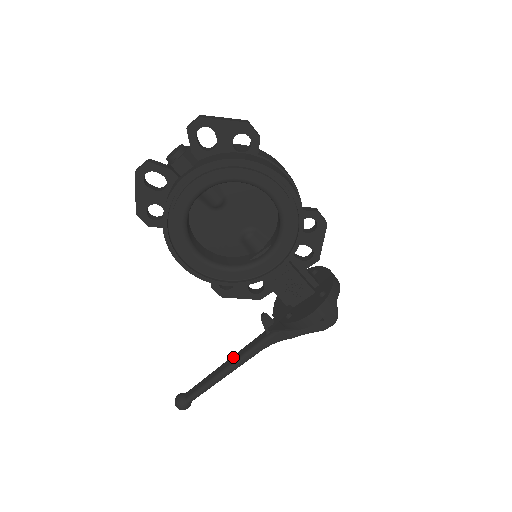
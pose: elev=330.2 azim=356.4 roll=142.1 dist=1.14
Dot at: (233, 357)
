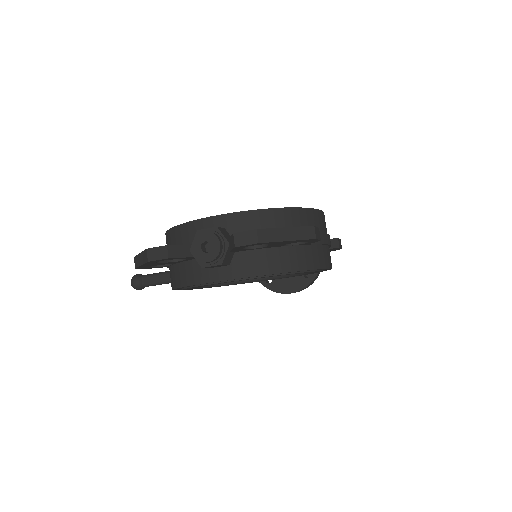
Dot at: occluded
